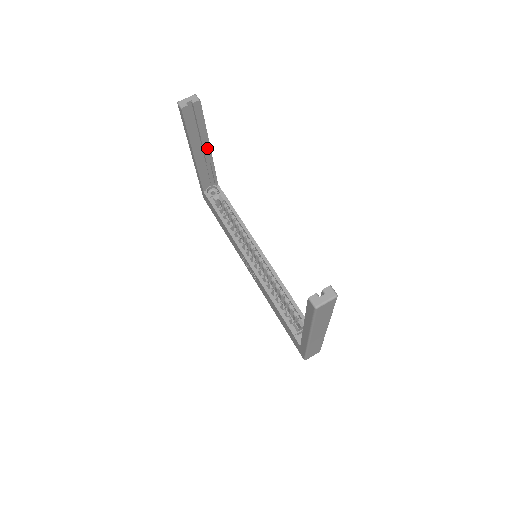
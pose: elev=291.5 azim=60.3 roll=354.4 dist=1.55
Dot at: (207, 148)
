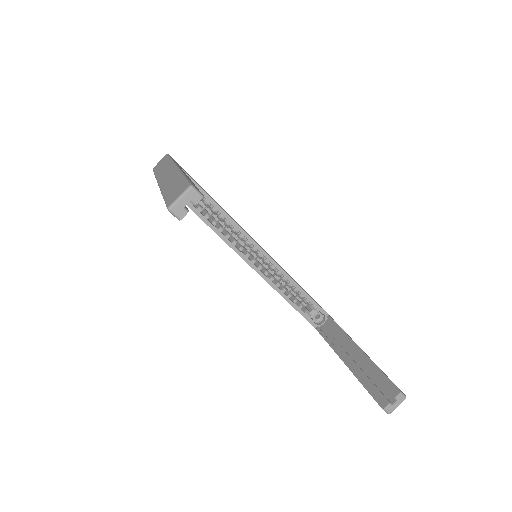
Dot at: occluded
